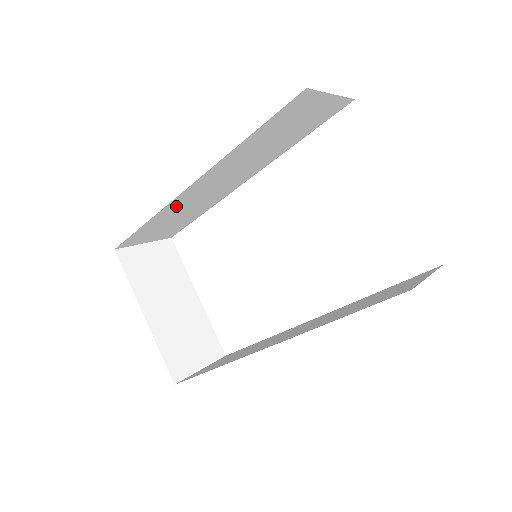
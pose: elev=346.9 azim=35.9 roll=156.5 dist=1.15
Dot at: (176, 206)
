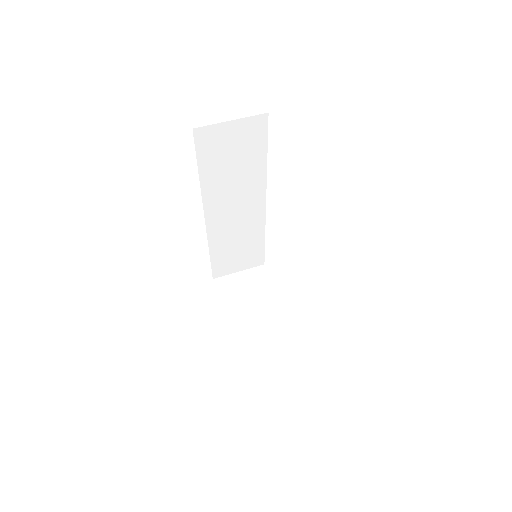
Dot at: (219, 236)
